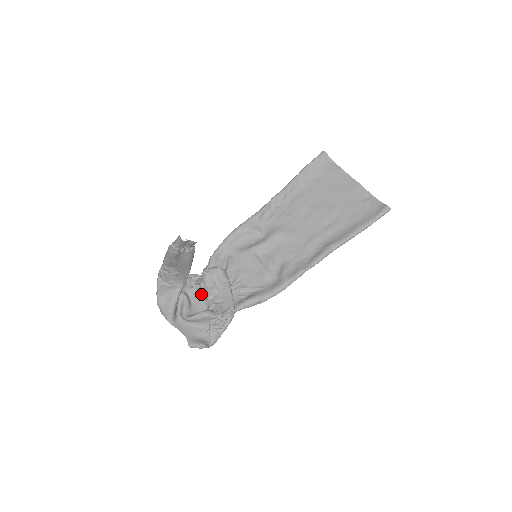
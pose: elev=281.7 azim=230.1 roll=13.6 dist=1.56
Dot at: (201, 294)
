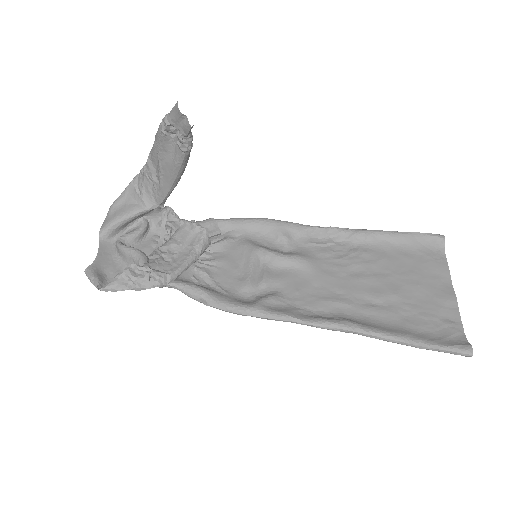
Dot at: (161, 240)
